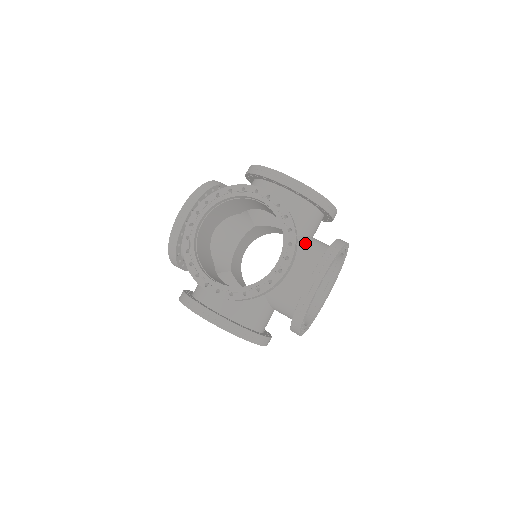
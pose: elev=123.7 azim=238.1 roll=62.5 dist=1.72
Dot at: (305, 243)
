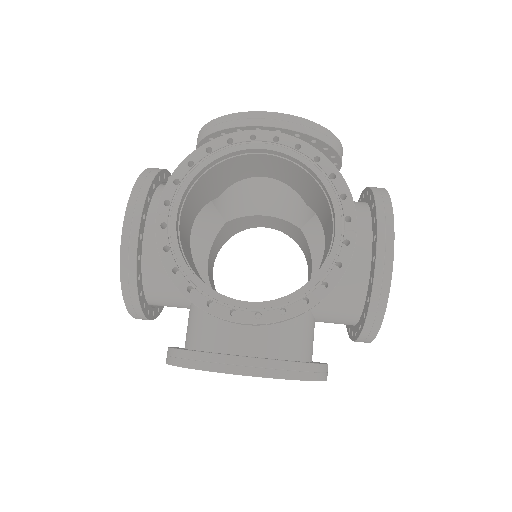
Dot at: occluded
